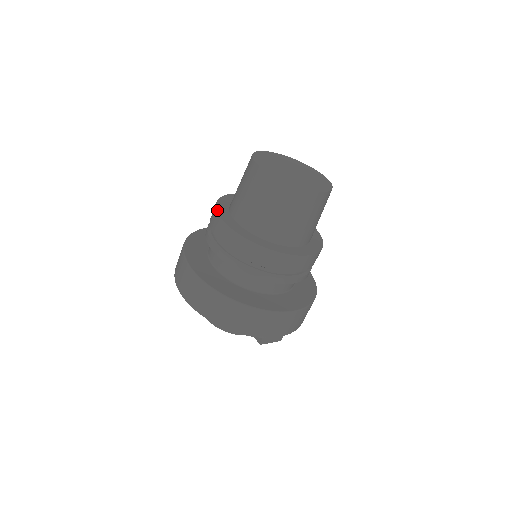
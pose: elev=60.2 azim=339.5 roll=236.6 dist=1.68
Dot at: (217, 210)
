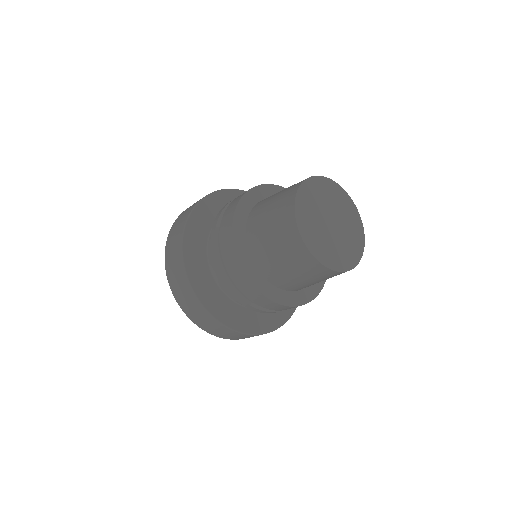
Dot at: (234, 216)
